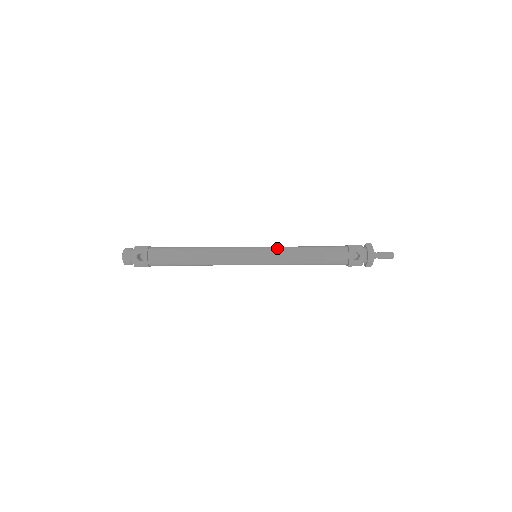
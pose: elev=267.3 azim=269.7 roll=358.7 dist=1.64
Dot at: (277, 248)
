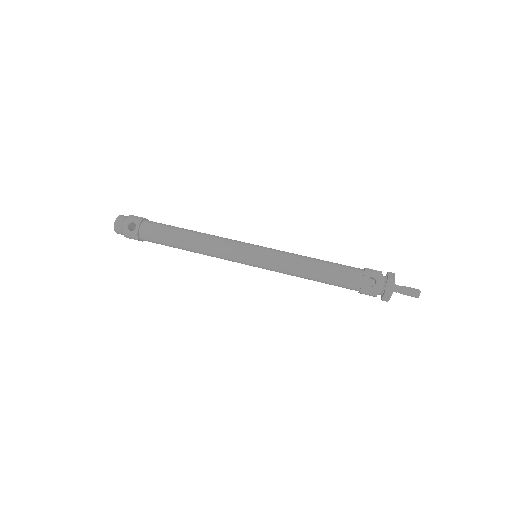
Dot at: (281, 252)
